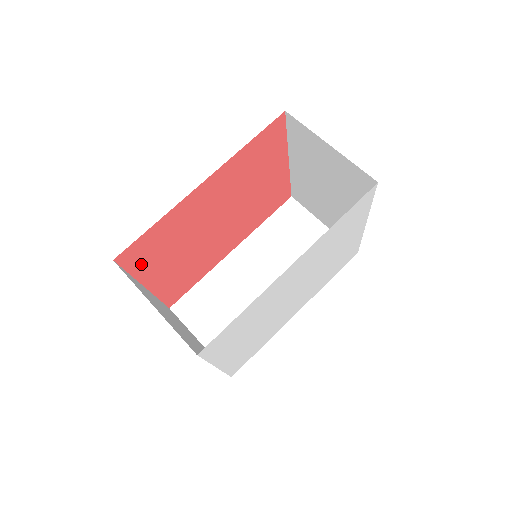
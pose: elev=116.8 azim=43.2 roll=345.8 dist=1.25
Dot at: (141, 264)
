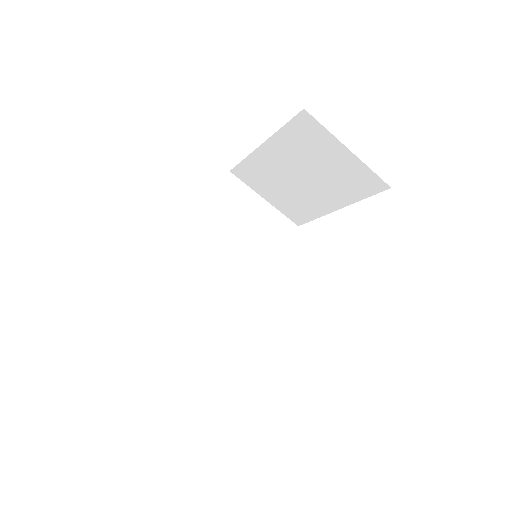
Dot at: occluded
